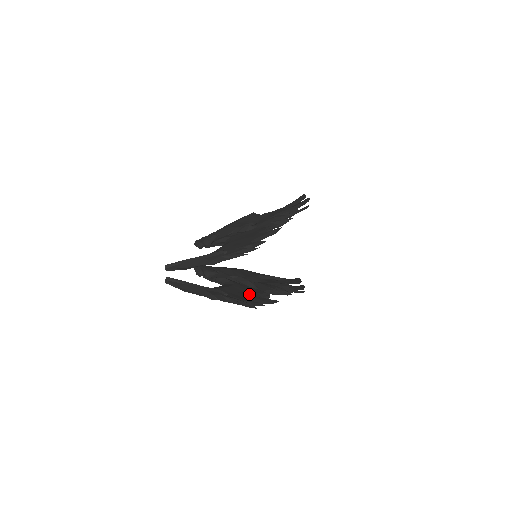
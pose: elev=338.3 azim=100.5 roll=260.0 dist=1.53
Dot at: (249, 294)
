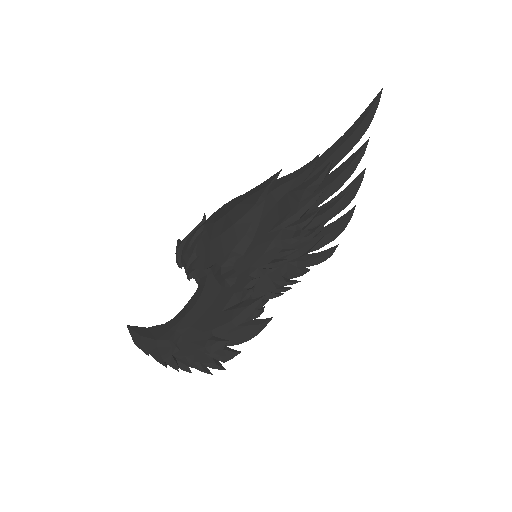
Dot at: occluded
